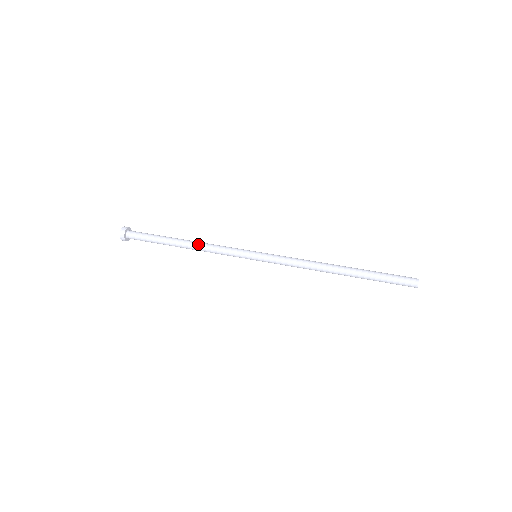
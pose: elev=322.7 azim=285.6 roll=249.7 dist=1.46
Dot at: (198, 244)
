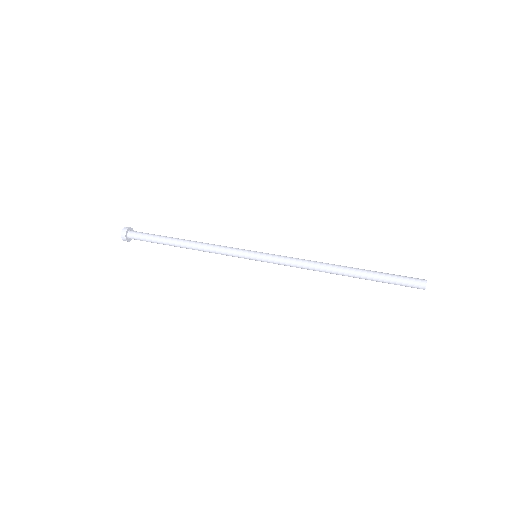
Dot at: (198, 244)
